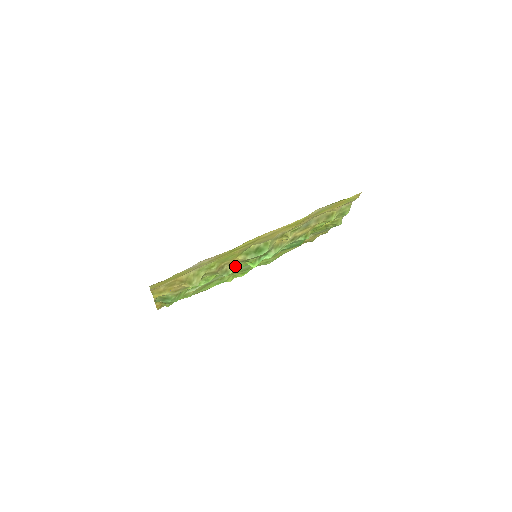
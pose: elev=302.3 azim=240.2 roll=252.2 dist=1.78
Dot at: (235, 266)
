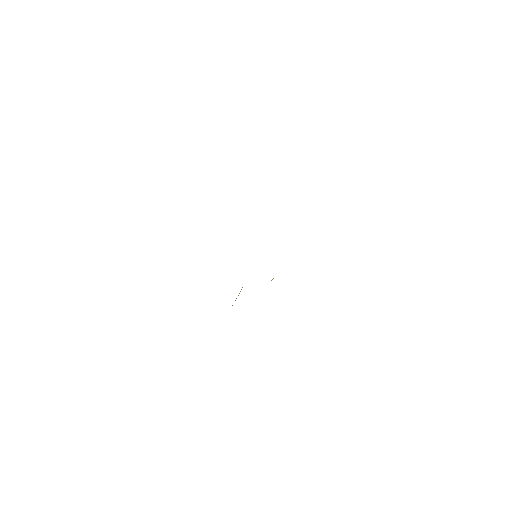
Dot at: (241, 289)
